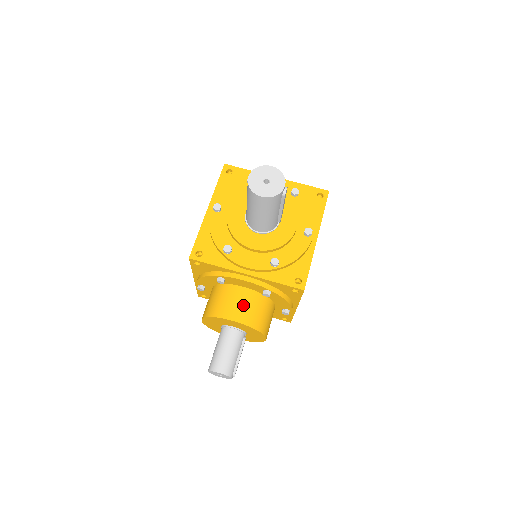
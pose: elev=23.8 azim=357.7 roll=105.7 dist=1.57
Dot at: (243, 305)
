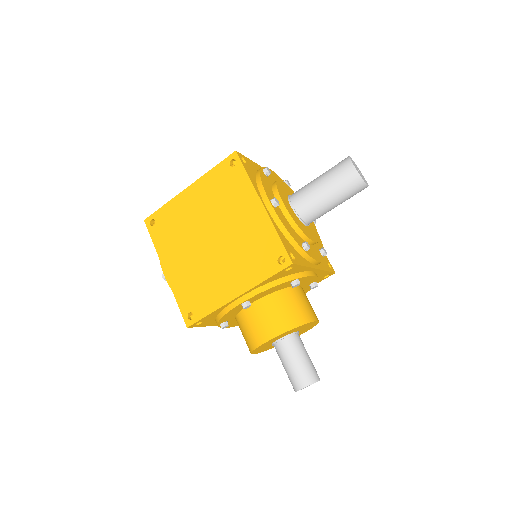
Dot at: (309, 303)
